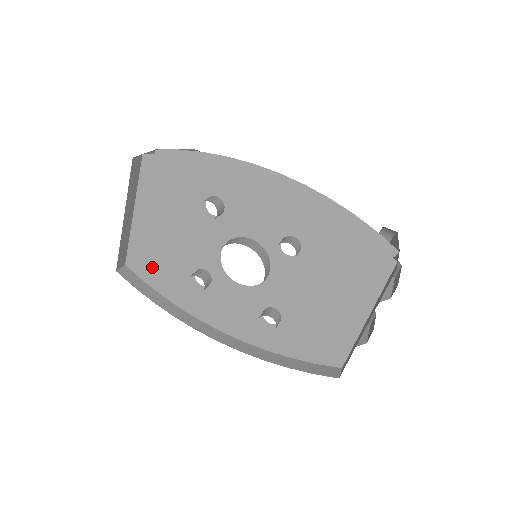
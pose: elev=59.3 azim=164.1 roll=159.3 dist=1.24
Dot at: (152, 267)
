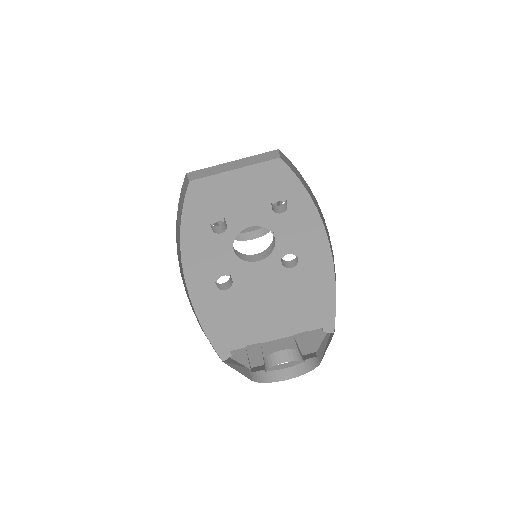
Dot at: (201, 196)
